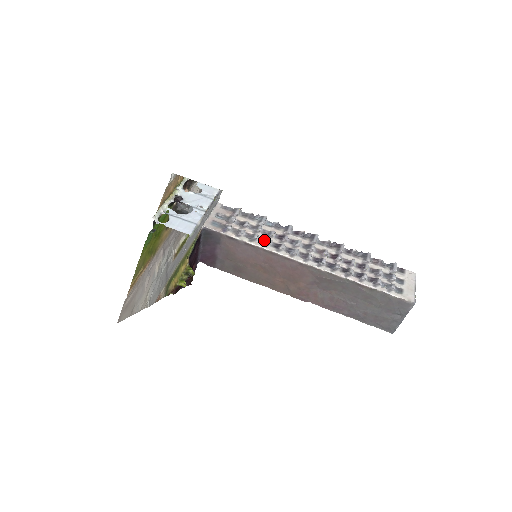
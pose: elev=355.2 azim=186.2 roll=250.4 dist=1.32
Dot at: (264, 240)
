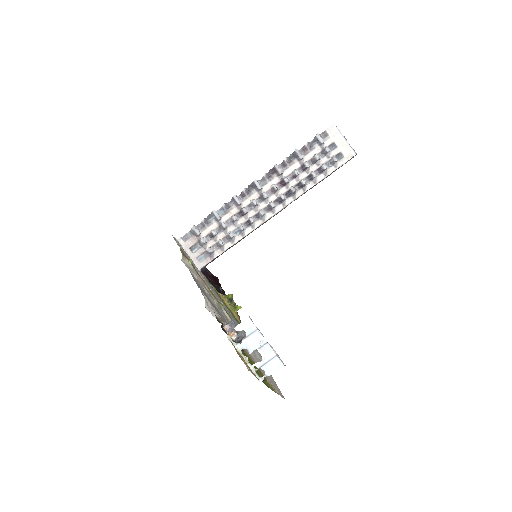
Dot at: (237, 230)
